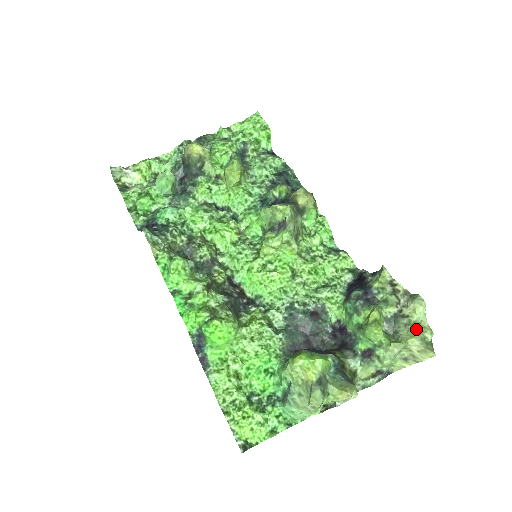
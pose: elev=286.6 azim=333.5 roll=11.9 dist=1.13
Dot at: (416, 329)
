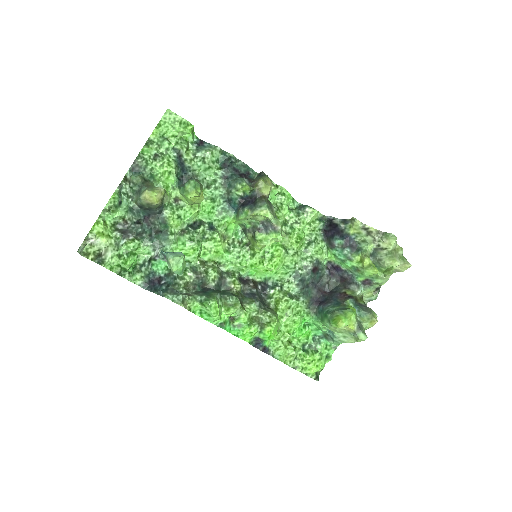
Dot at: (394, 254)
